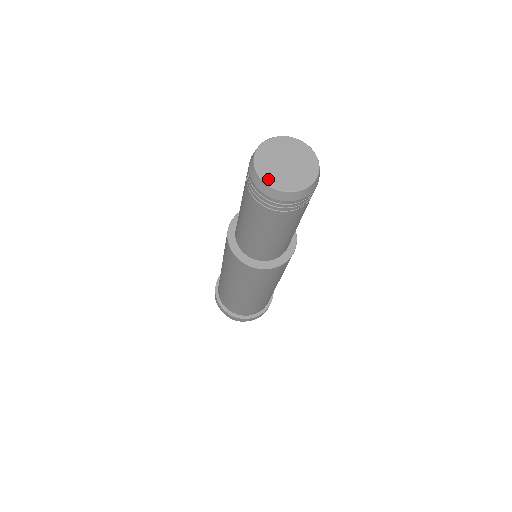
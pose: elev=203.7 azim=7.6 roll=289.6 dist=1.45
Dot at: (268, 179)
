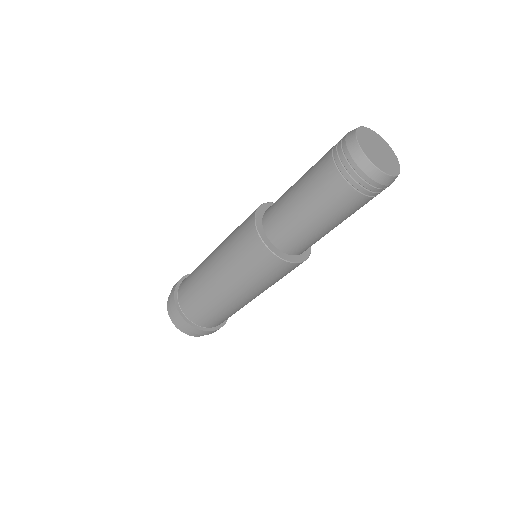
Dot at: (361, 141)
